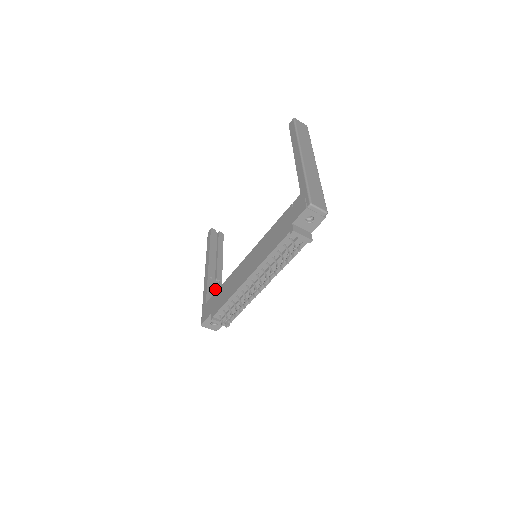
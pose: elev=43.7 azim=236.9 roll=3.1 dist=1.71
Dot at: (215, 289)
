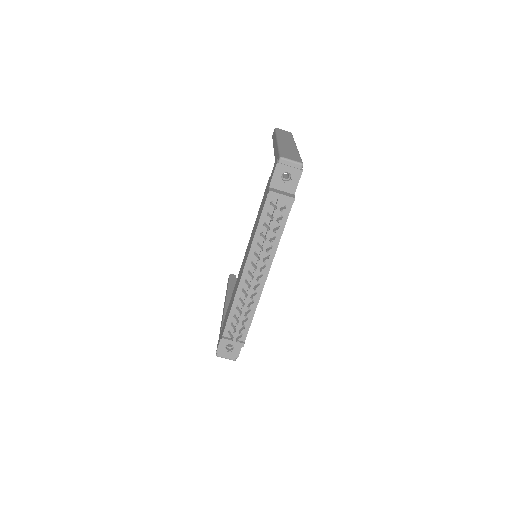
Dot at: occluded
